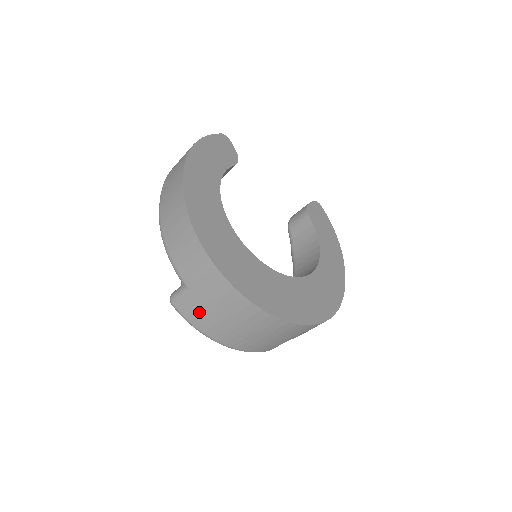
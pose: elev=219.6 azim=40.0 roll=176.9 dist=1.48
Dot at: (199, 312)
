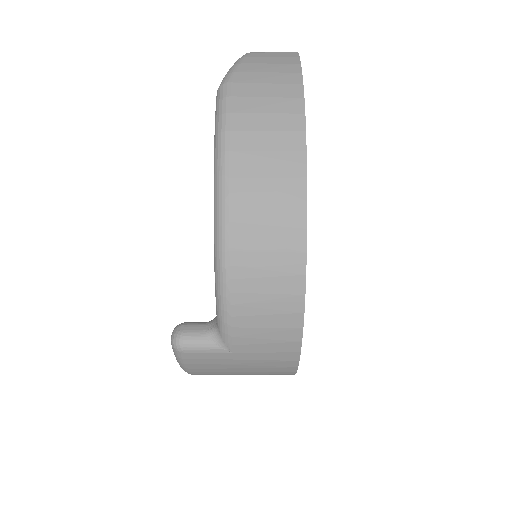
Dot at: (216, 367)
